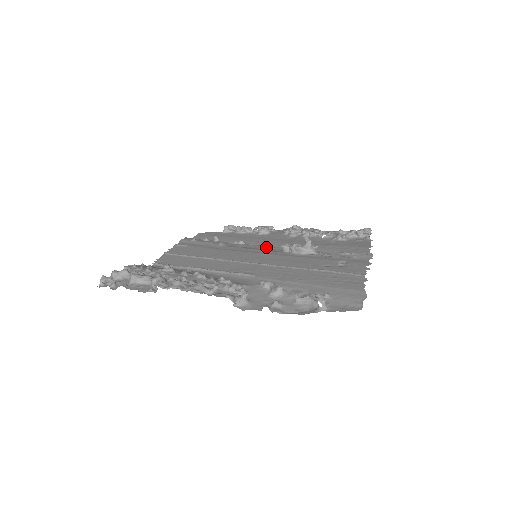
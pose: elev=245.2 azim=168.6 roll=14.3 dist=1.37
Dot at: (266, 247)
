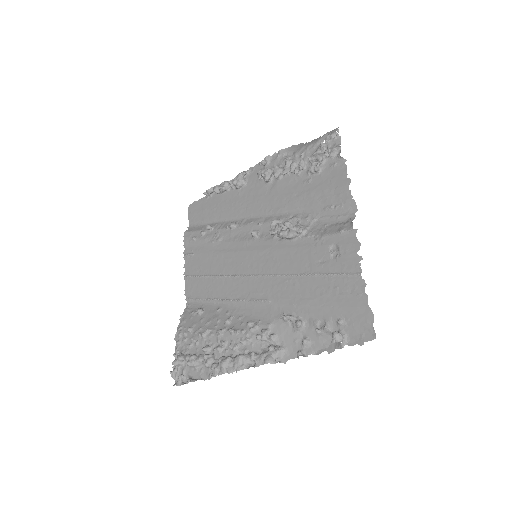
Dot at: (257, 232)
